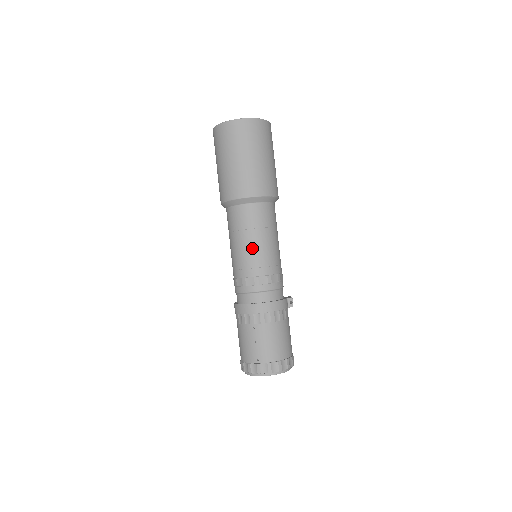
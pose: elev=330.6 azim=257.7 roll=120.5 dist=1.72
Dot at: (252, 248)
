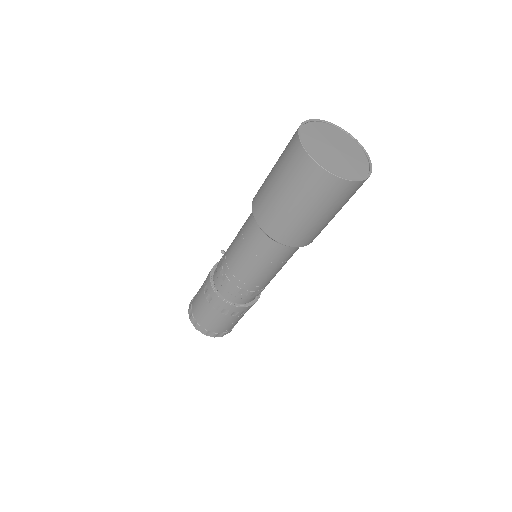
Dot at: (276, 273)
